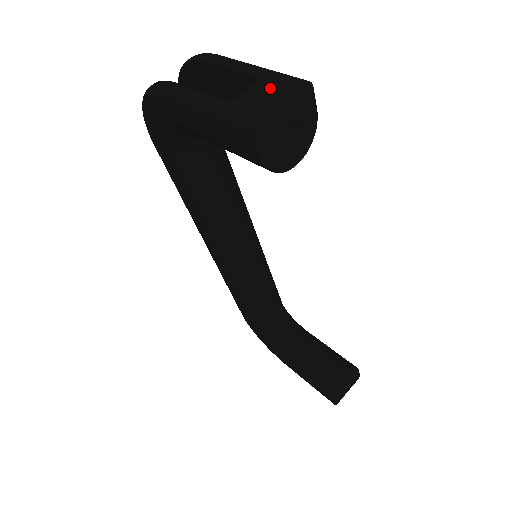
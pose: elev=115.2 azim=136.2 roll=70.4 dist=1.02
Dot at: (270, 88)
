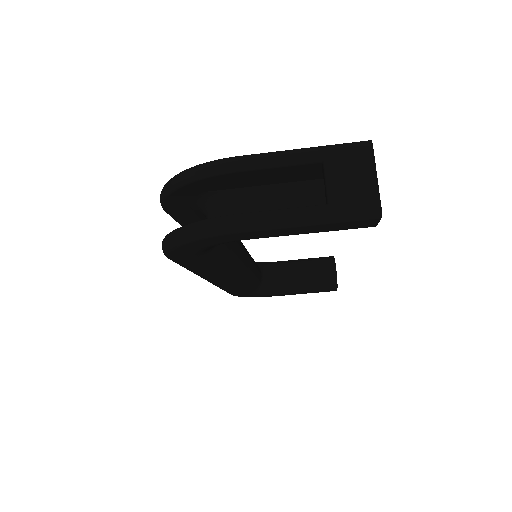
Dot at: (349, 169)
